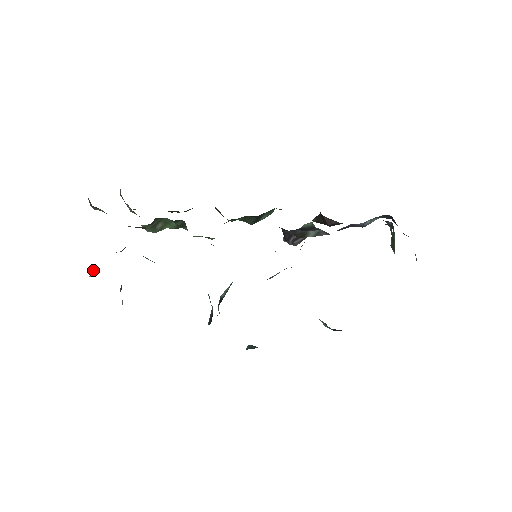
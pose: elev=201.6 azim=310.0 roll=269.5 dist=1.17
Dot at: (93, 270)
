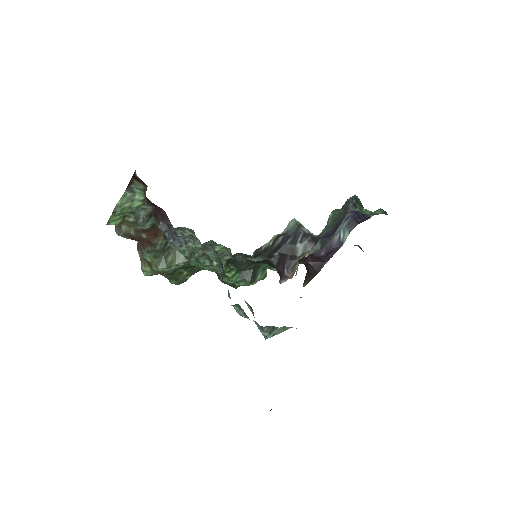
Dot at: occluded
